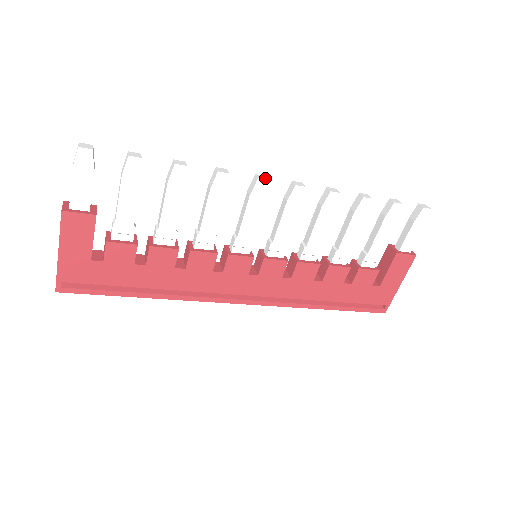
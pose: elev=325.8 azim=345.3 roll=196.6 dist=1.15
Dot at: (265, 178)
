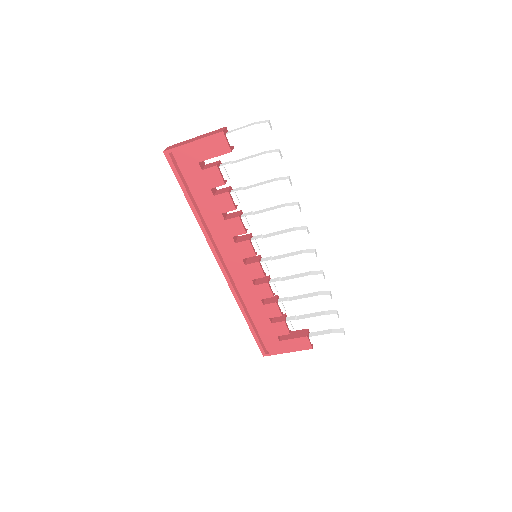
Dot at: occluded
